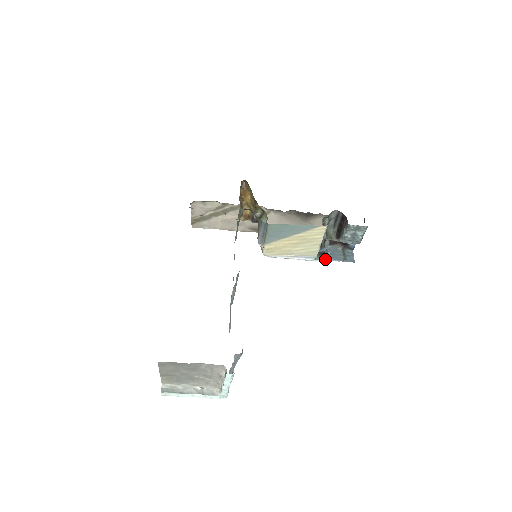
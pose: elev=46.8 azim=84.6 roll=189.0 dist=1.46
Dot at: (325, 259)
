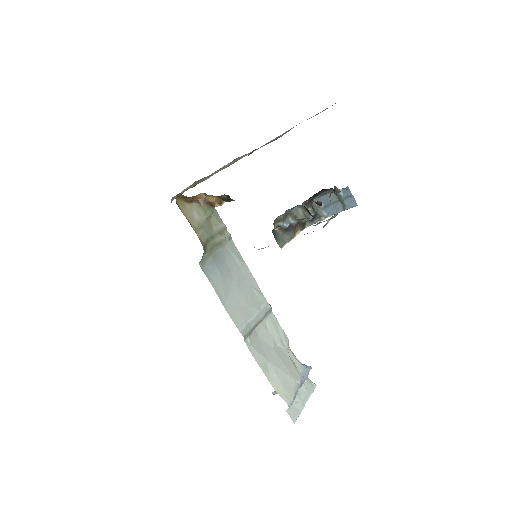
Dot at: (322, 219)
